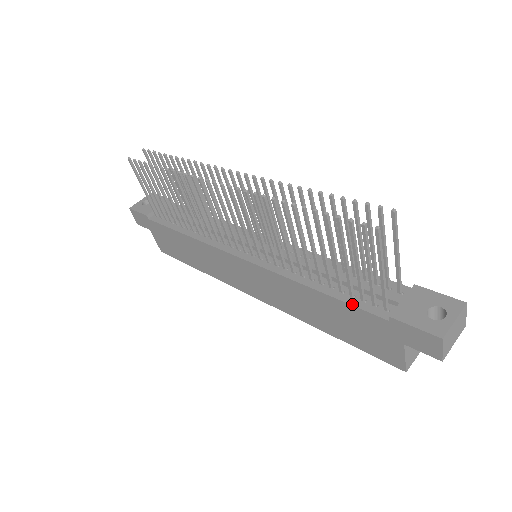
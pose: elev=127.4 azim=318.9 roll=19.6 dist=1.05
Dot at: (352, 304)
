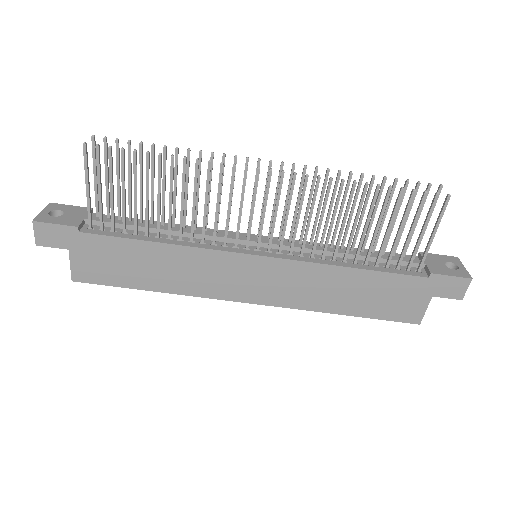
Dot at: (394, 272)
